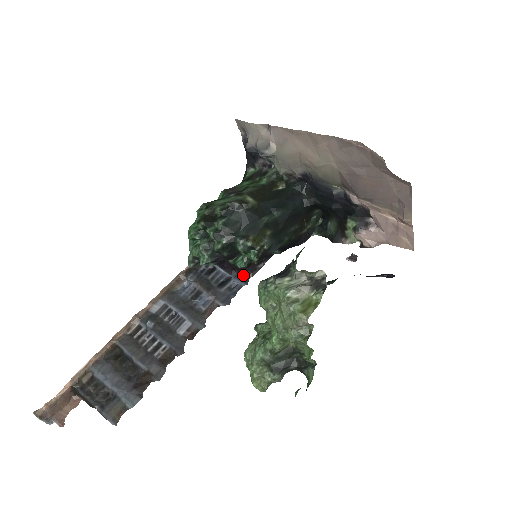
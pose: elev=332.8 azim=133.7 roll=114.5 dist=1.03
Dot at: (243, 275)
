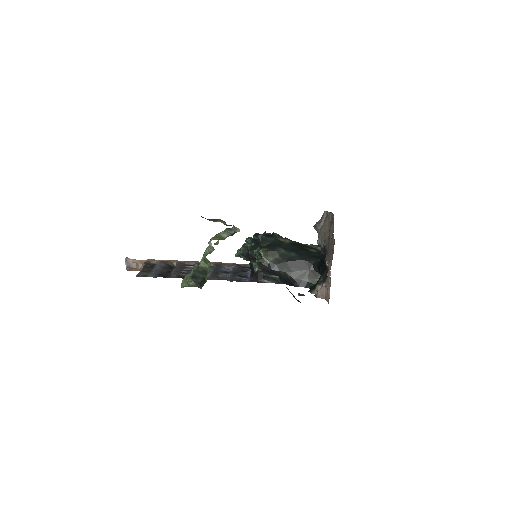
Dot at: (254, 279)
